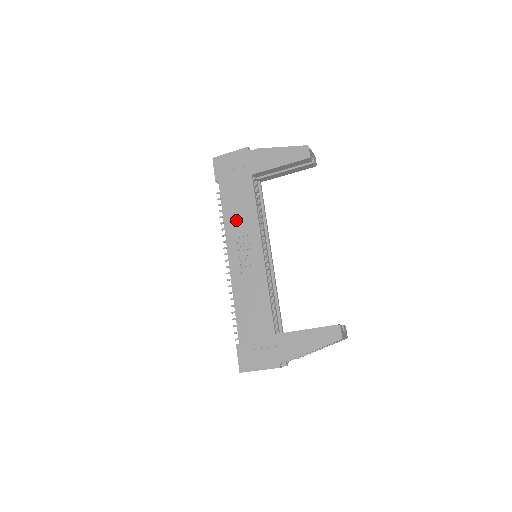
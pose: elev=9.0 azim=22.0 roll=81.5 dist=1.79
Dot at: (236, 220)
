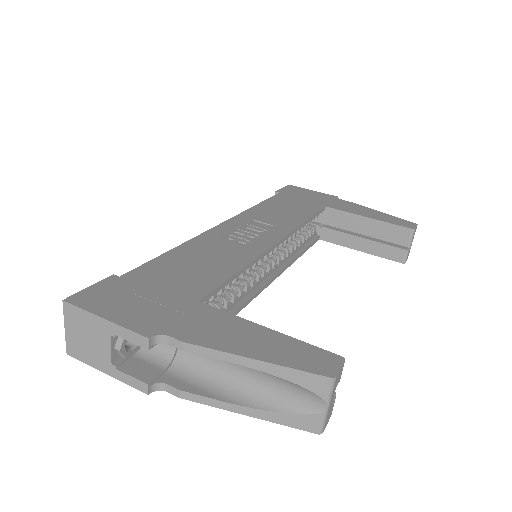
Dot at: (270, 213)
